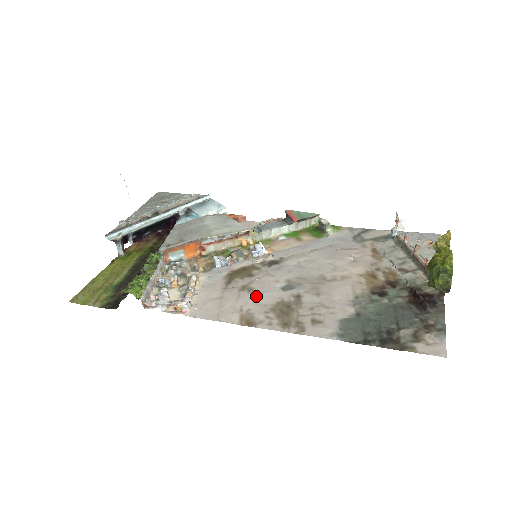
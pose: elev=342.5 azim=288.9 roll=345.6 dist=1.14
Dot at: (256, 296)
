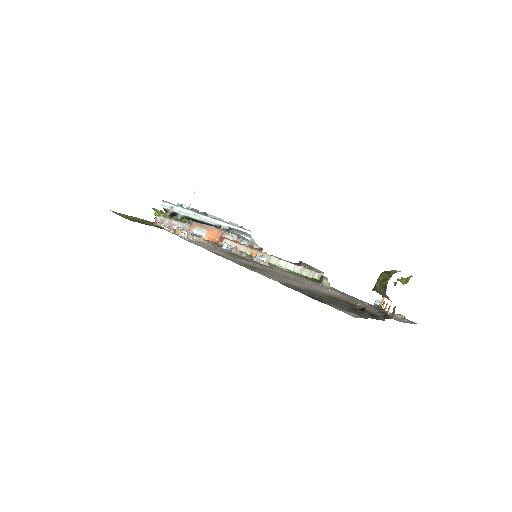
Dot at: (237, 258)
